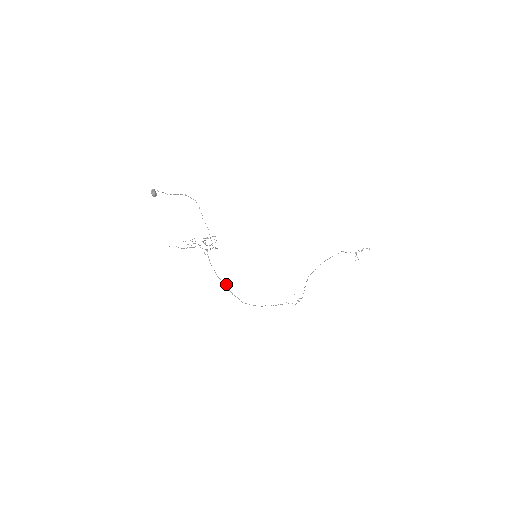
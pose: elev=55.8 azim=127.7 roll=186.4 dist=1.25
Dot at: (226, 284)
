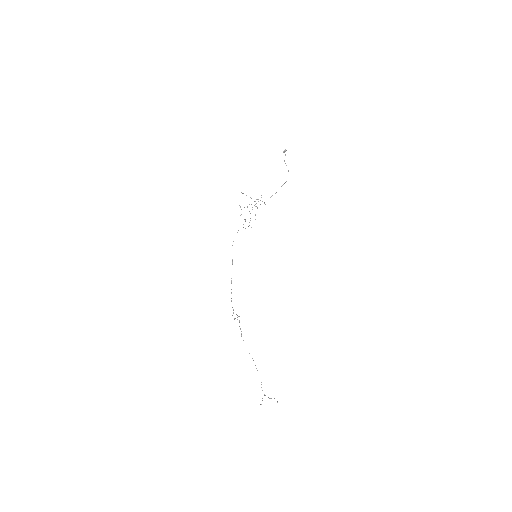
Dot at: (243, 224)
